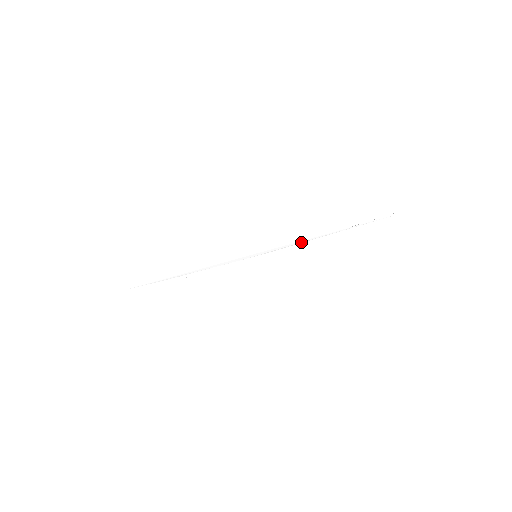
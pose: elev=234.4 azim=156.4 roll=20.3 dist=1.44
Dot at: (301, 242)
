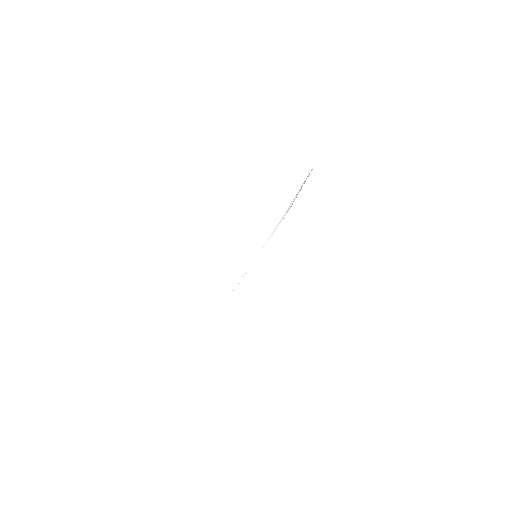
Dot at: (273, 230)
